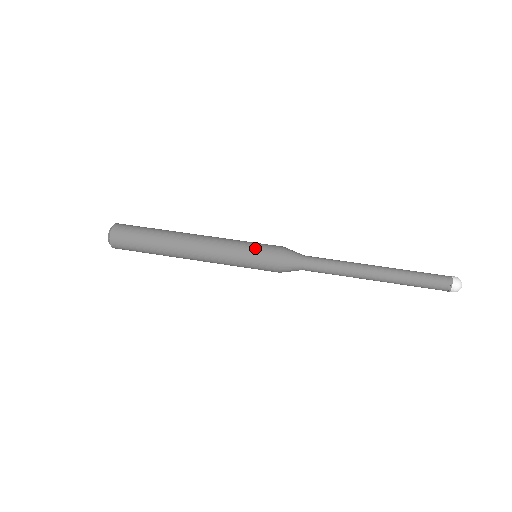
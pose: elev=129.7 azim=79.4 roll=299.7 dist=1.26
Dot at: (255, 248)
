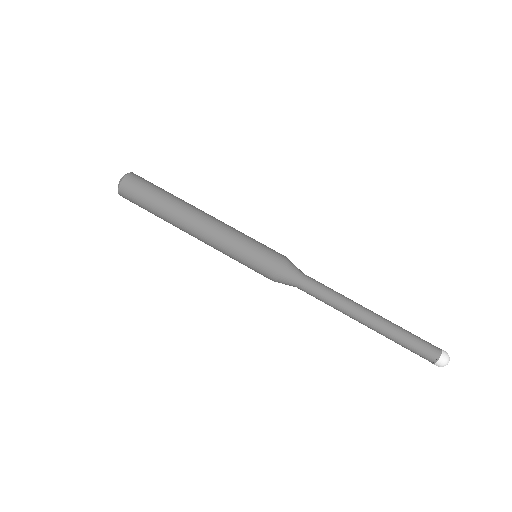
Dot at: (256, 251)
